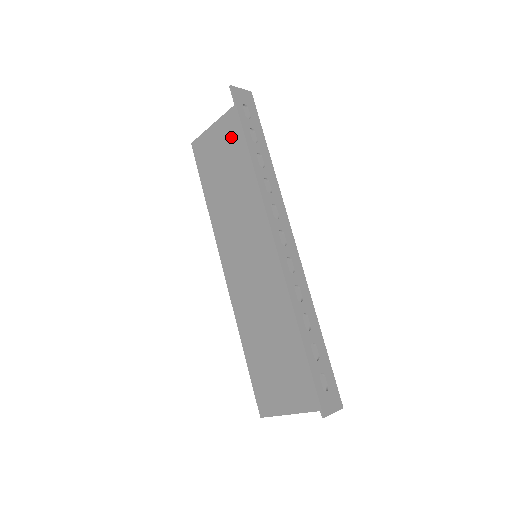
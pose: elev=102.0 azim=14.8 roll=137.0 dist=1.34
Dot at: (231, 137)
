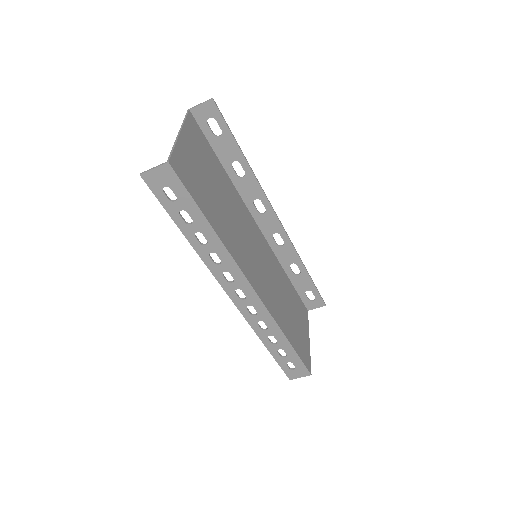
Dot at: (192, 166)
